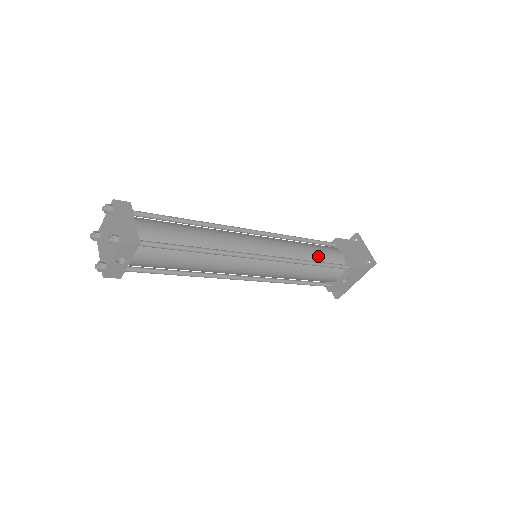
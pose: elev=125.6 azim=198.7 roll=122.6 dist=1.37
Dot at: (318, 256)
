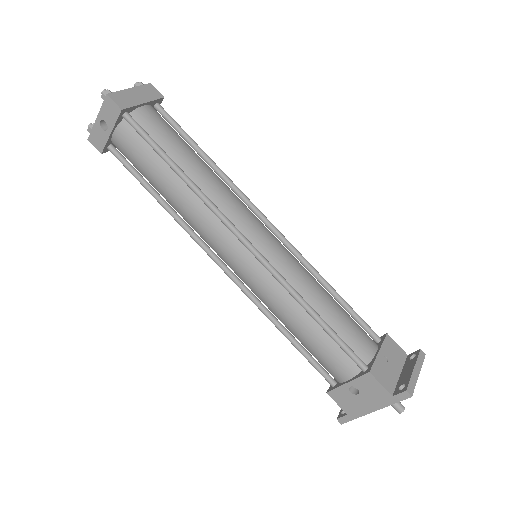
Dot at: (331, 317)
